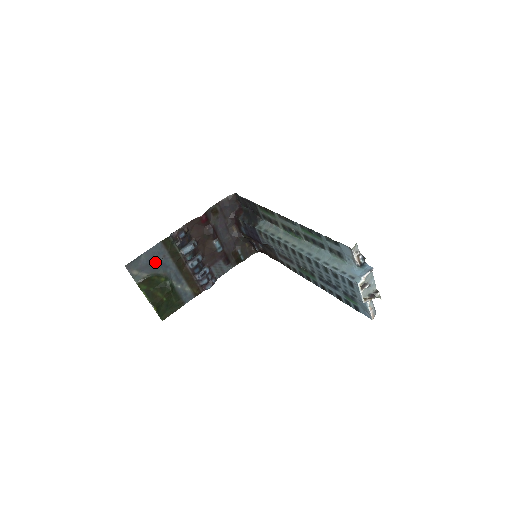
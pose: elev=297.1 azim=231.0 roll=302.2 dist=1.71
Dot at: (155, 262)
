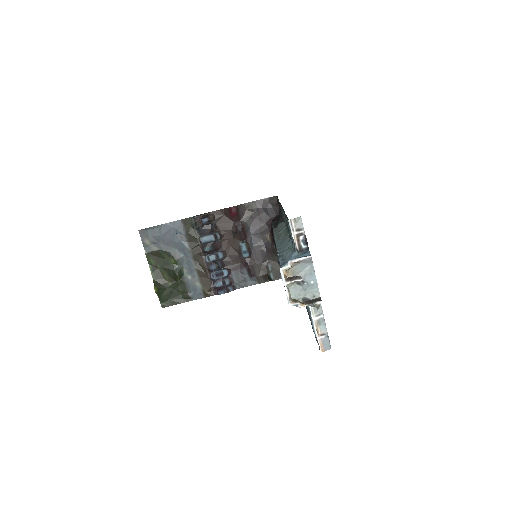
Dot at: (170, 239)
